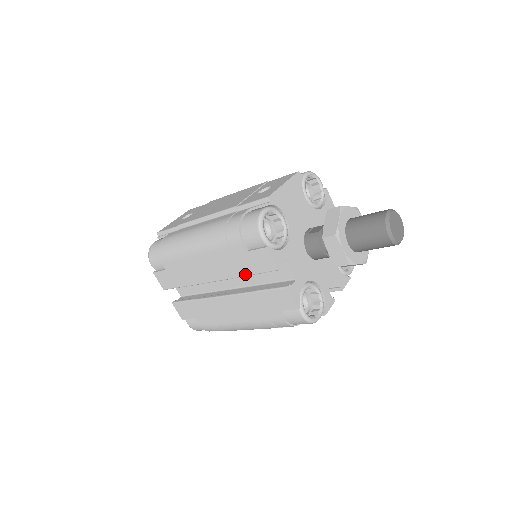
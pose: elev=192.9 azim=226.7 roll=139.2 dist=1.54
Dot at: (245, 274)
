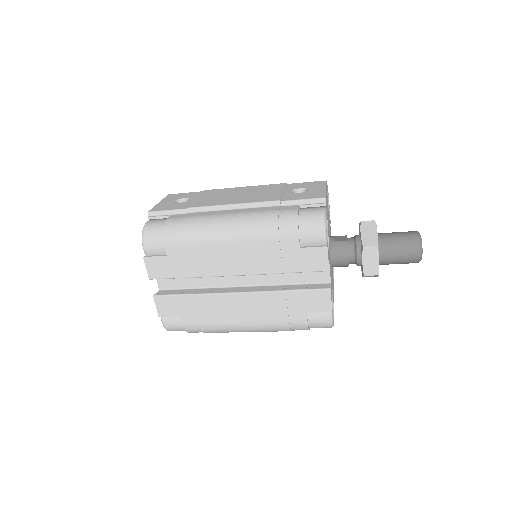
Dot at: (284, 271)
